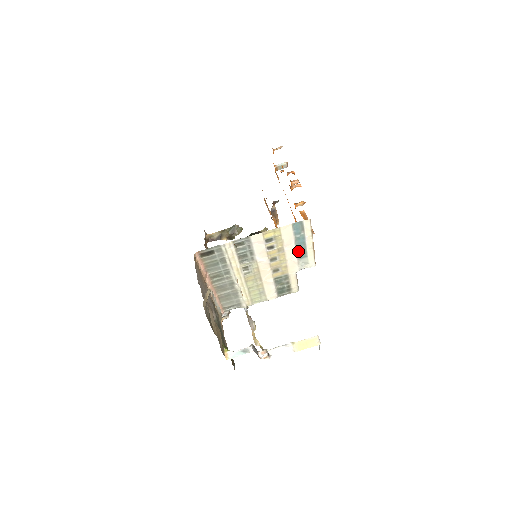
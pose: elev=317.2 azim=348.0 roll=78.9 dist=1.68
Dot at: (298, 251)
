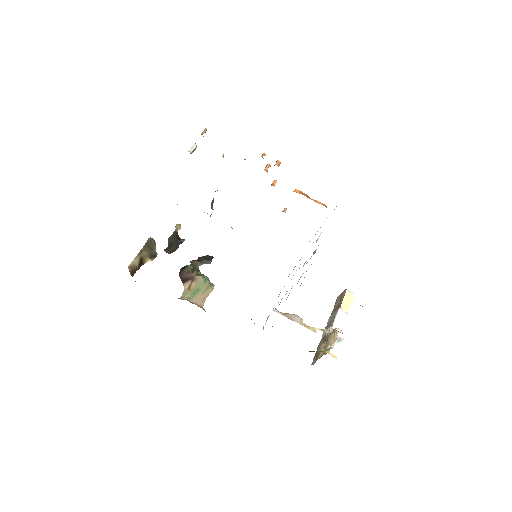
Dot at: occluded
